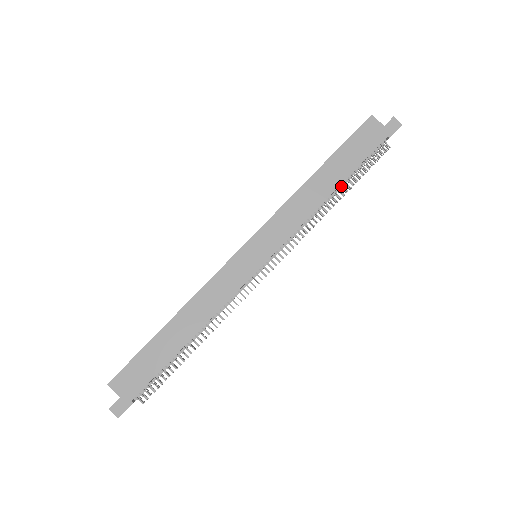
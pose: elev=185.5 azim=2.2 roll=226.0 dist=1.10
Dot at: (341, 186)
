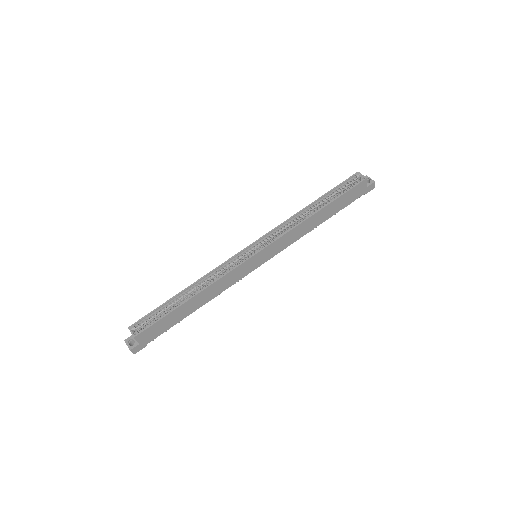
Dot at: occluded
